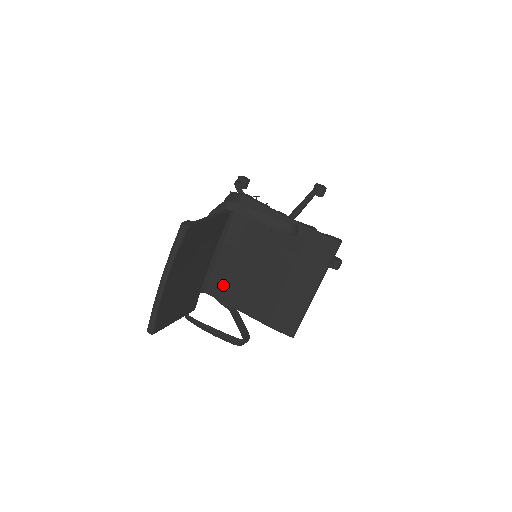
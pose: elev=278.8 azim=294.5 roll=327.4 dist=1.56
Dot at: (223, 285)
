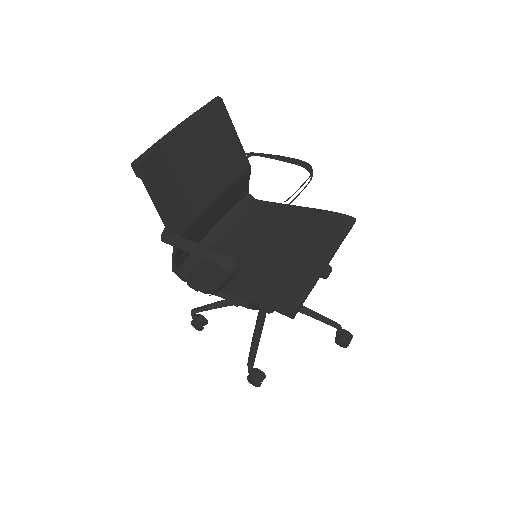
Dot at: (210, 268)
